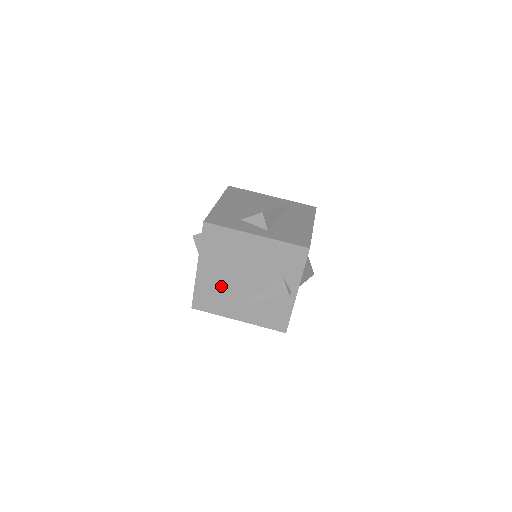
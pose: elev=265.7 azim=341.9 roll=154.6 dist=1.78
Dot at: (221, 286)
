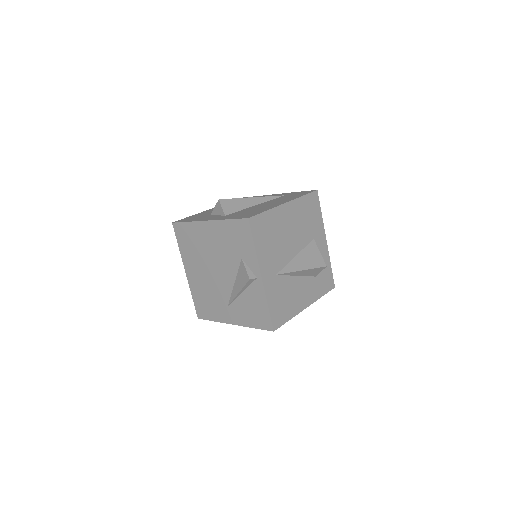
Dot at: (207, 287)
